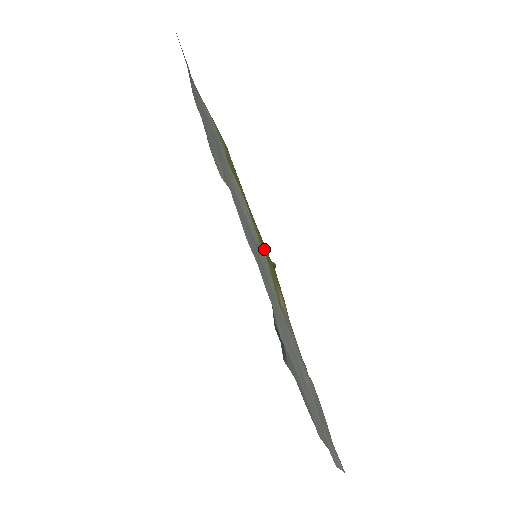
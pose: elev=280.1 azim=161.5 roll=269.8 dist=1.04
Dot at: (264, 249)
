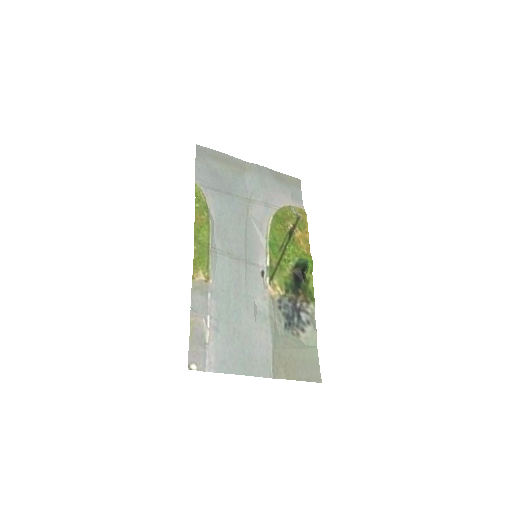
Dot at: (202, 249)
